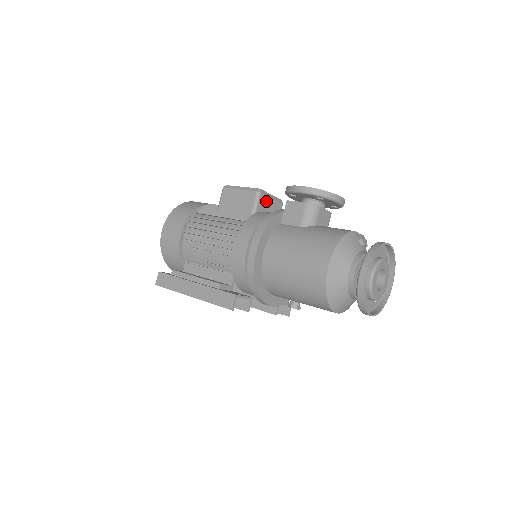
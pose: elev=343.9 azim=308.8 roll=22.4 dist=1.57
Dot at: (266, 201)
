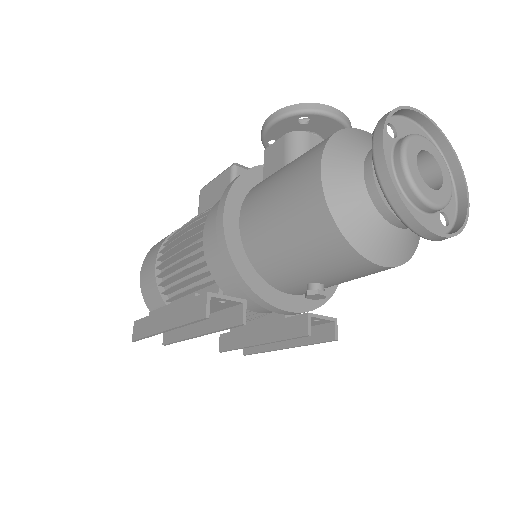
Dot at: occluded
